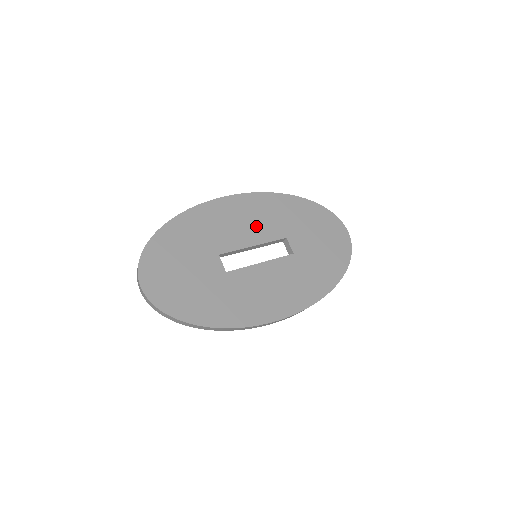
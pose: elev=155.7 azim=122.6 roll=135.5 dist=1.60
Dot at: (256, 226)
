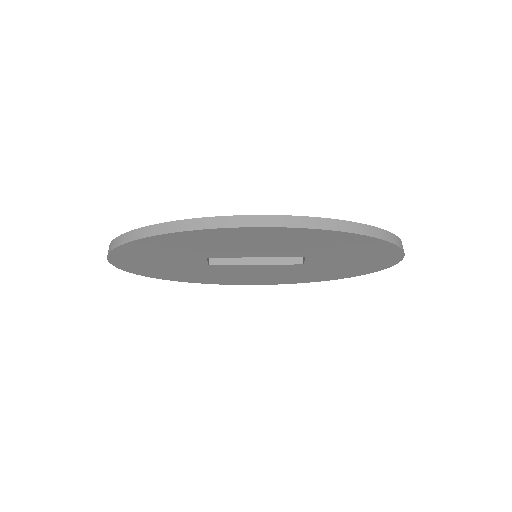
Dot at: (271, 248)
